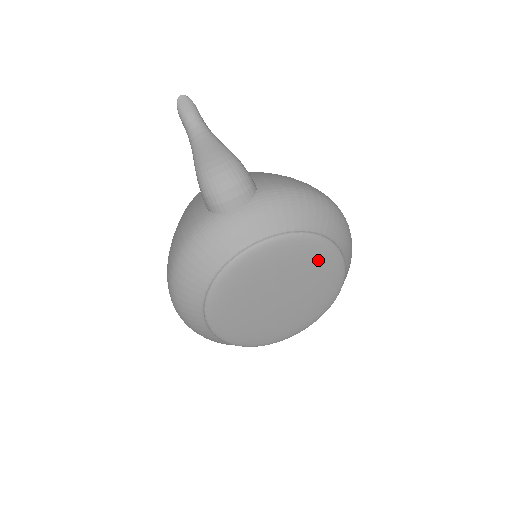
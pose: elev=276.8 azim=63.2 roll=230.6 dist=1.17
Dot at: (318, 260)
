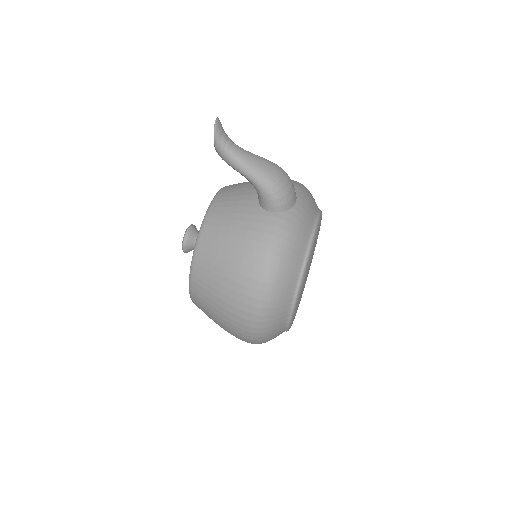
Dot at: occluded
